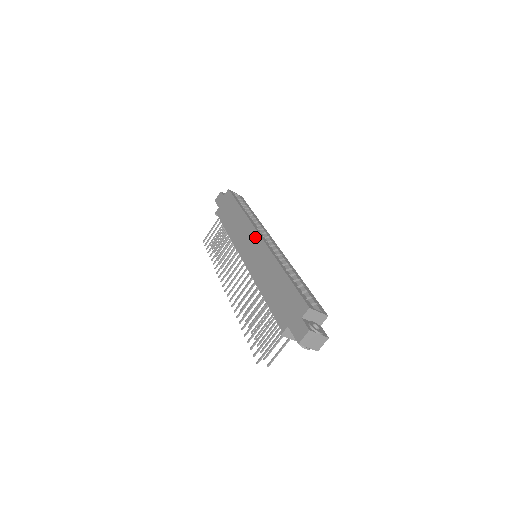
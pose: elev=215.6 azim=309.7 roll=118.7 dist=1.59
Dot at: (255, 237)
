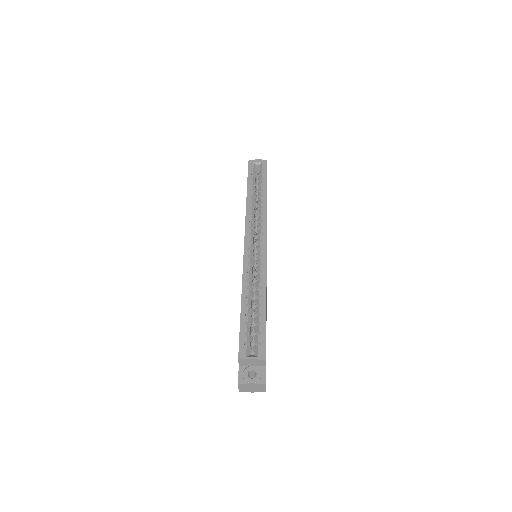
Dot at: occluded
